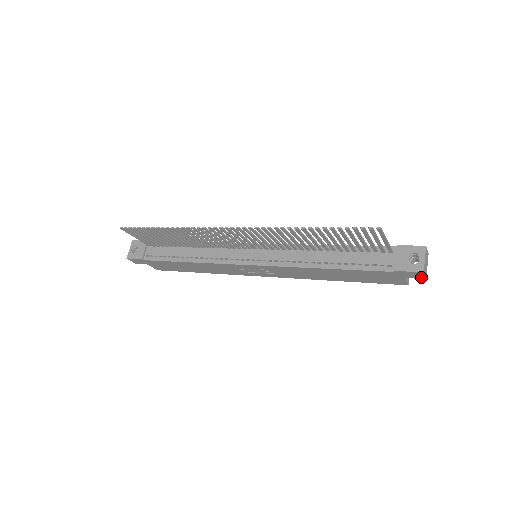
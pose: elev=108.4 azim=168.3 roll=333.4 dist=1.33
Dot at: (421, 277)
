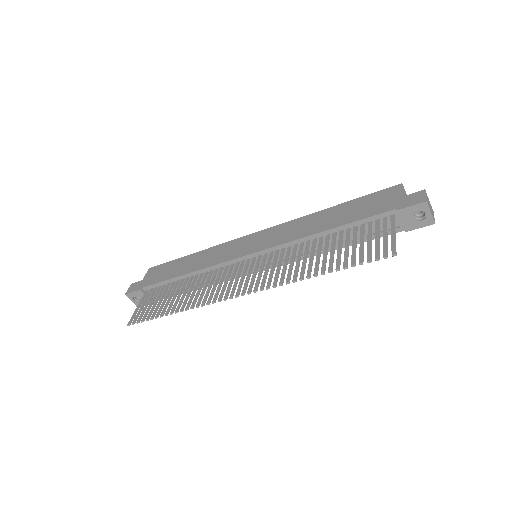
Dot at: occluded
